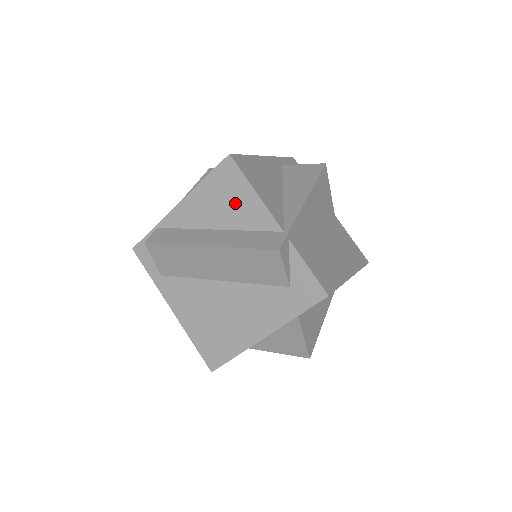
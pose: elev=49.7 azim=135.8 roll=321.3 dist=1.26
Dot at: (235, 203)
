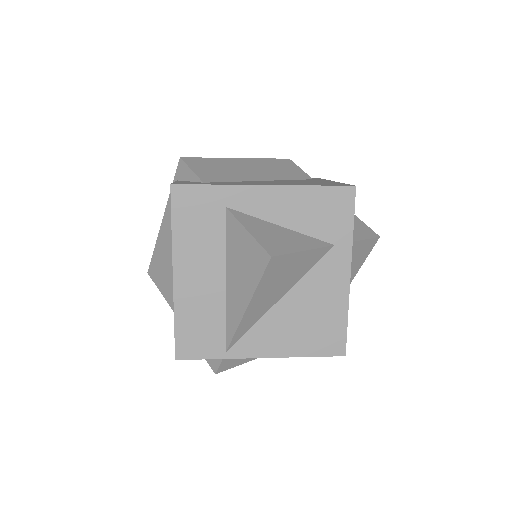
Dot at: occluded
